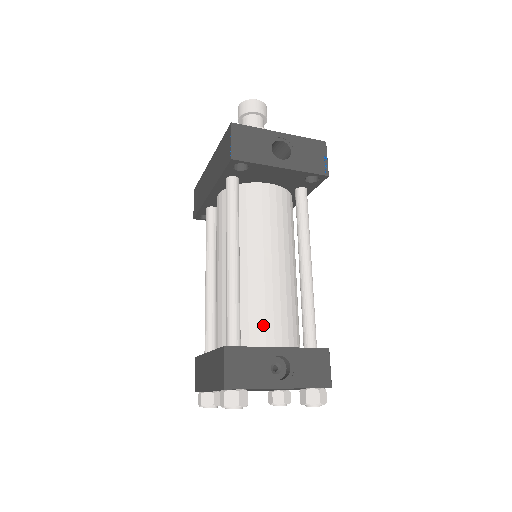
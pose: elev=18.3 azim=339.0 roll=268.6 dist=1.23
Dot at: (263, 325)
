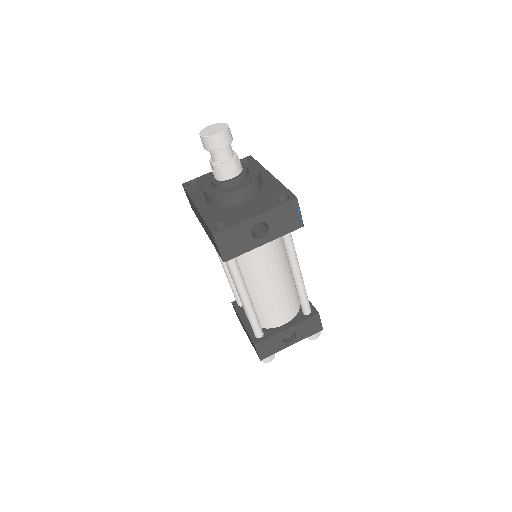
Dot at: (274, 317)
